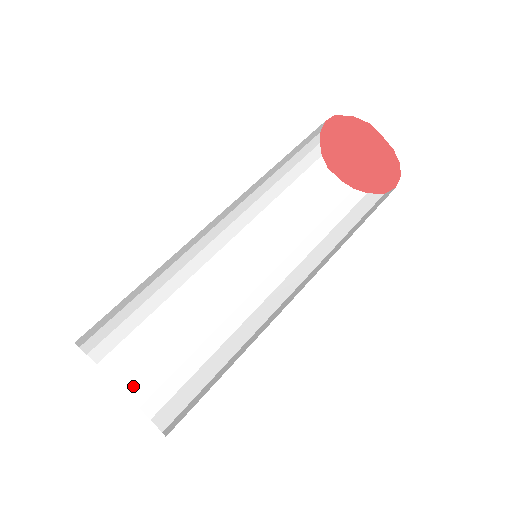
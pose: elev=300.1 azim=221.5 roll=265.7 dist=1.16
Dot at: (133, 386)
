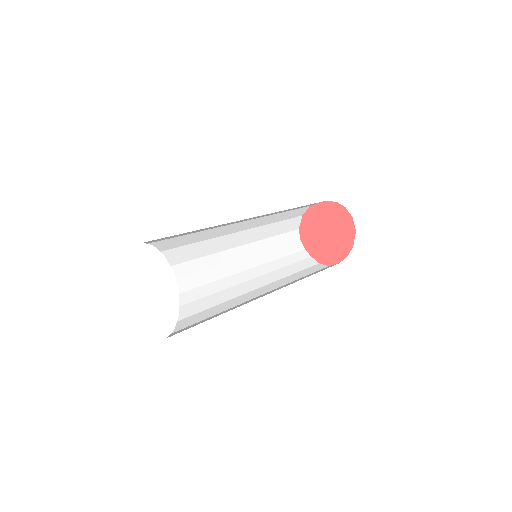
Dot at: occluded
